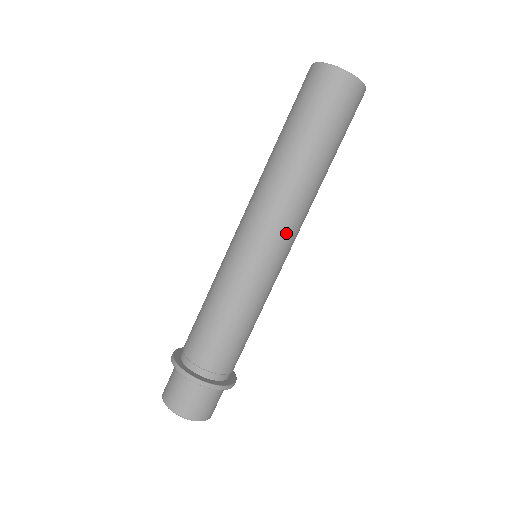
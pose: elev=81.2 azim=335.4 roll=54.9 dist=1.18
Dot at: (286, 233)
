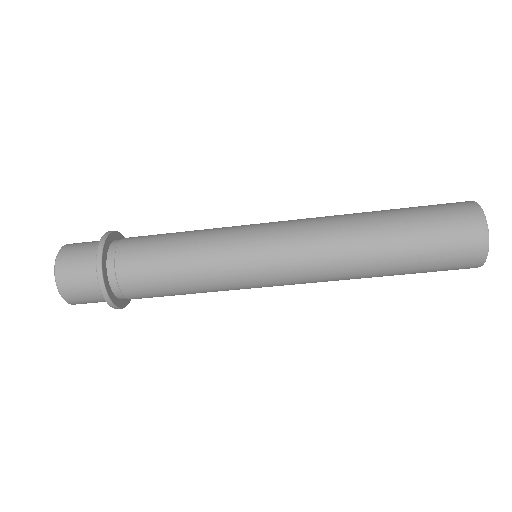
Dot at: (296, 265)
